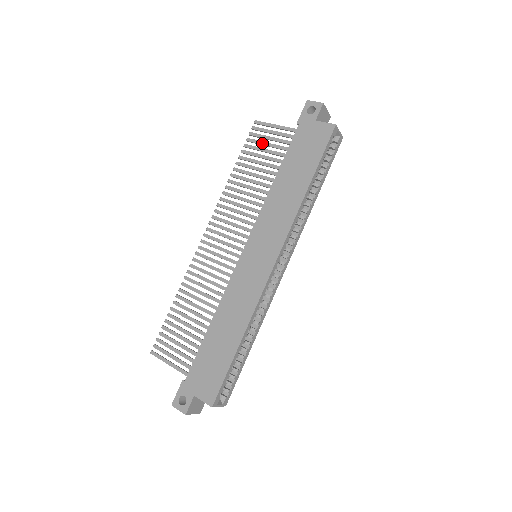
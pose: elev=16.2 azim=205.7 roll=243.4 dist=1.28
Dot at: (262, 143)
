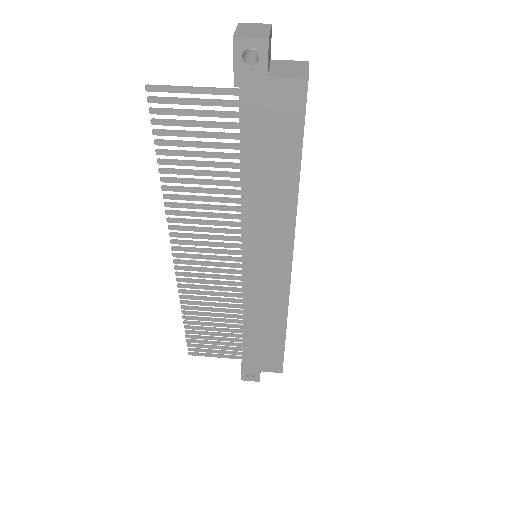
Dot at: (184, 125)
